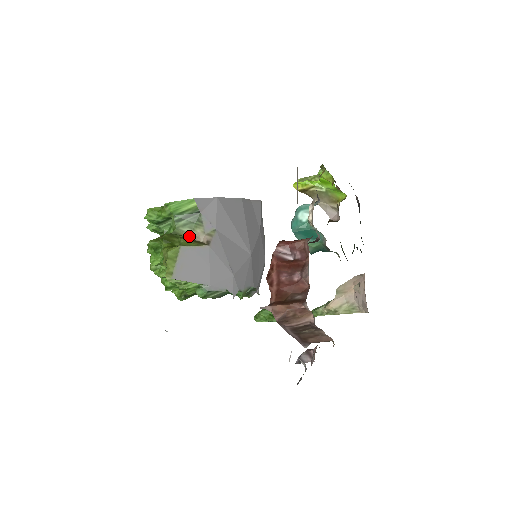
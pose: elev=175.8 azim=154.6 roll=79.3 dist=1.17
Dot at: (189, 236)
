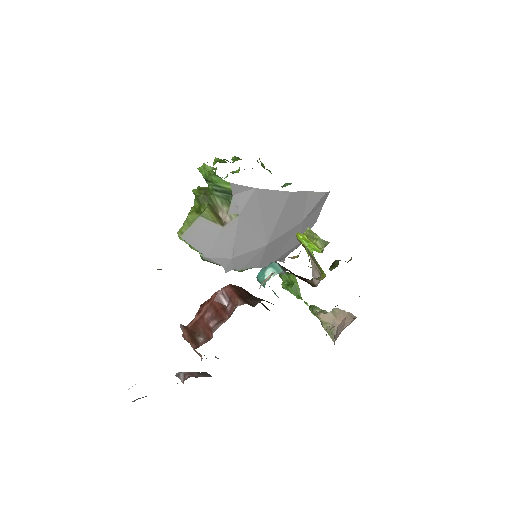
Dot at: (218, 207)
